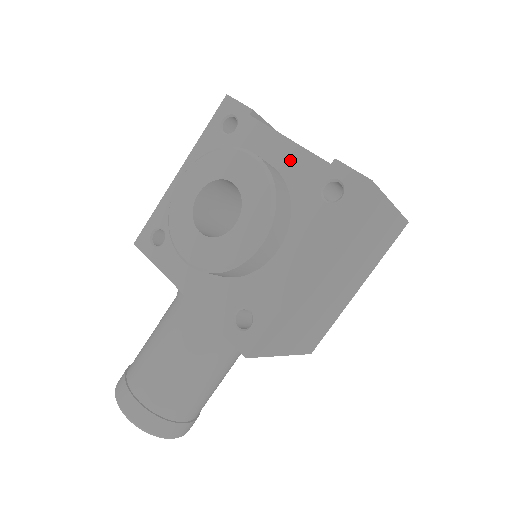
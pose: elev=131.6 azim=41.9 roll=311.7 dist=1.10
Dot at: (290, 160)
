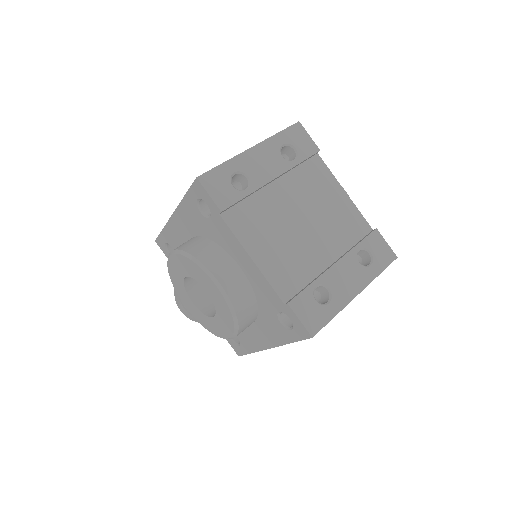
Dot at: (255, 277)
